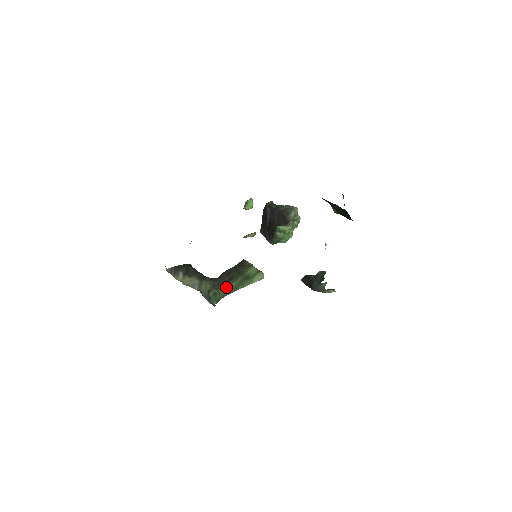
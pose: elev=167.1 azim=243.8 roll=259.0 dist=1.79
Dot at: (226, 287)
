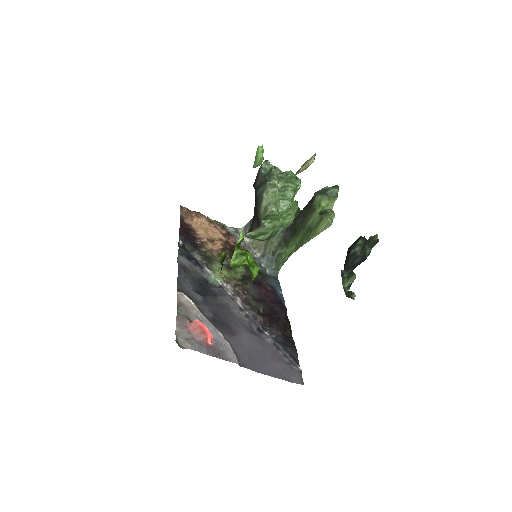
Dot at: (292, 243)
